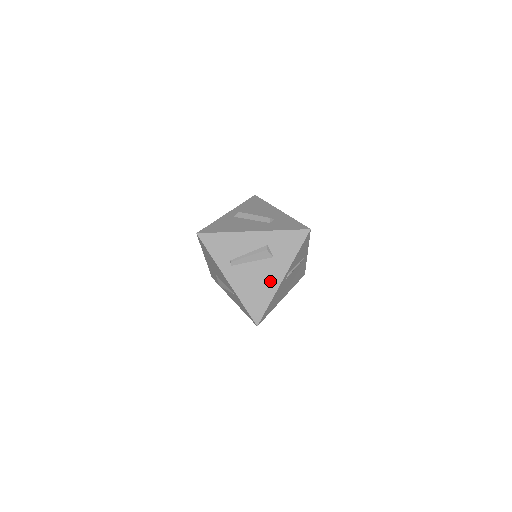
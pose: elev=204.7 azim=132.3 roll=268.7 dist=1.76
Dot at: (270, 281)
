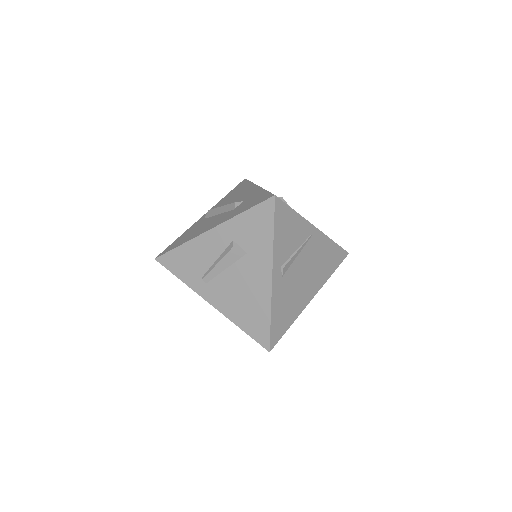
Dot at: (257, 287)
